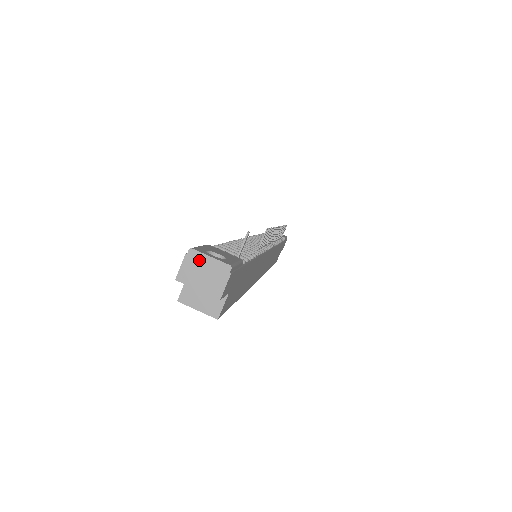
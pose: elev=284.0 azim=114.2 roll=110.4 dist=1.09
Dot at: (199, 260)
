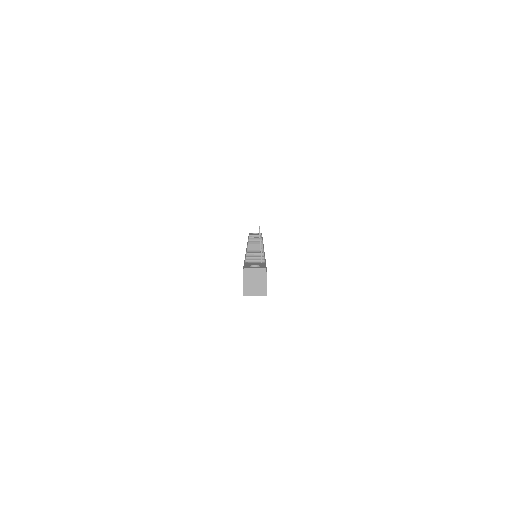
Dot at: (250, 272)
